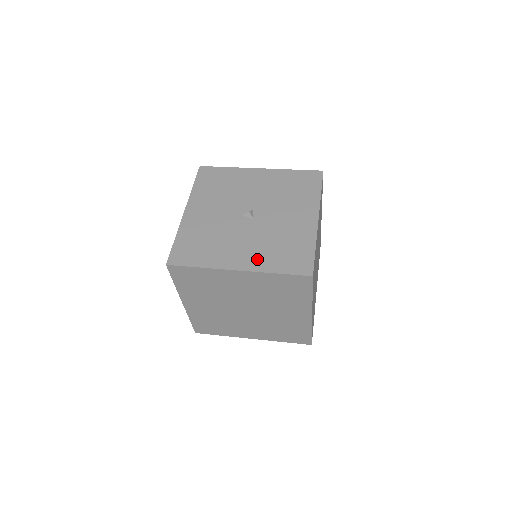
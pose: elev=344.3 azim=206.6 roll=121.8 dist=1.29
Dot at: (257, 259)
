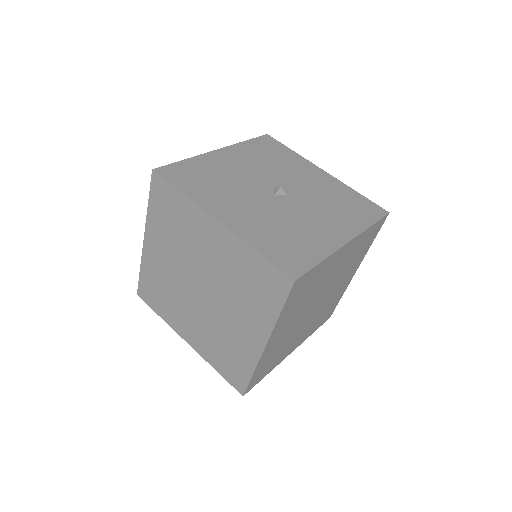
Dot at: (345, 224)
